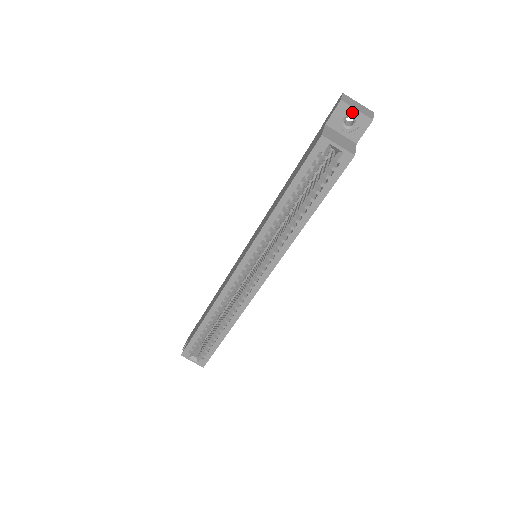
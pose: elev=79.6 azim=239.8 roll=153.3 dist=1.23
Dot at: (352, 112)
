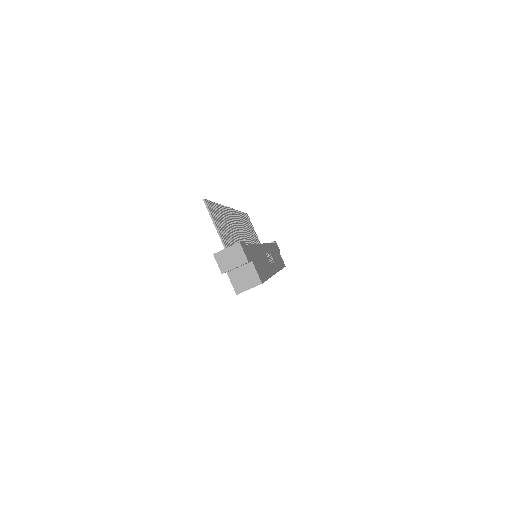
Dot at: (233, 268)
